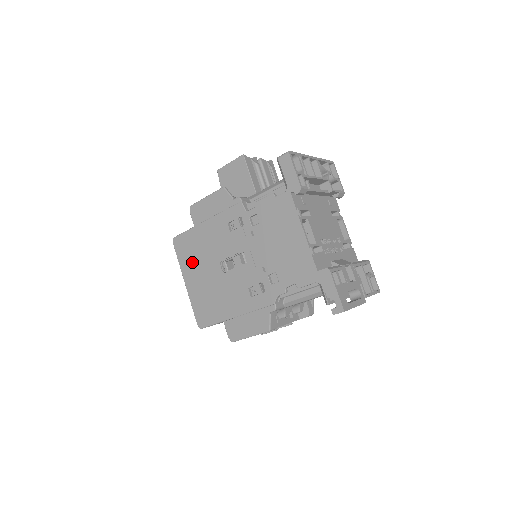
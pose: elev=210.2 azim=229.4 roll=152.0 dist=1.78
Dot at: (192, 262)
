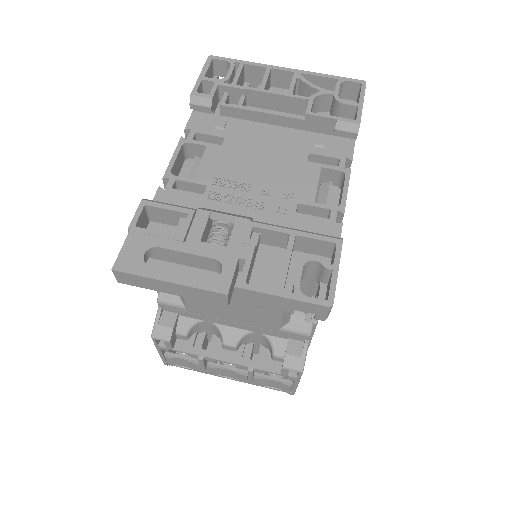
Dot at: occluded
